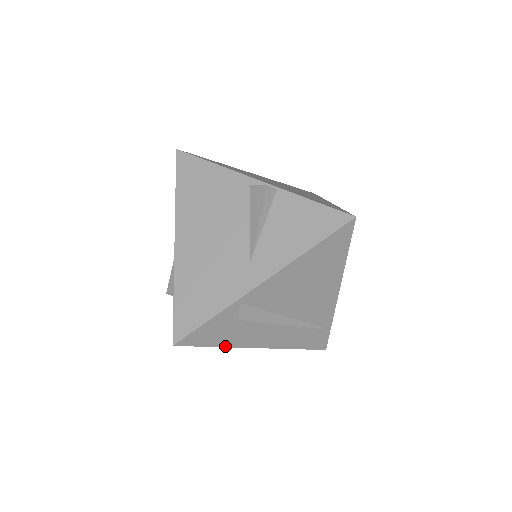
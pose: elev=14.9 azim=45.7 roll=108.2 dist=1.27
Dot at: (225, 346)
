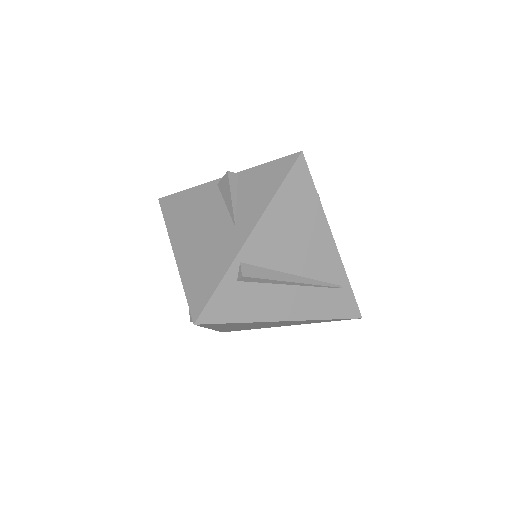
Dot at: (248, 321)
